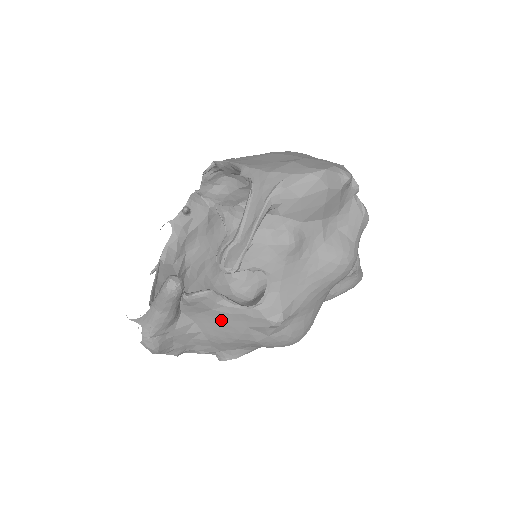
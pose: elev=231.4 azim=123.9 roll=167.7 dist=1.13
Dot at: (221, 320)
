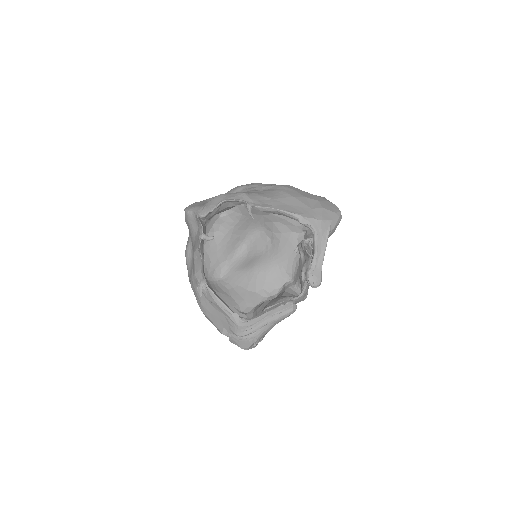
Dot at: occluded
